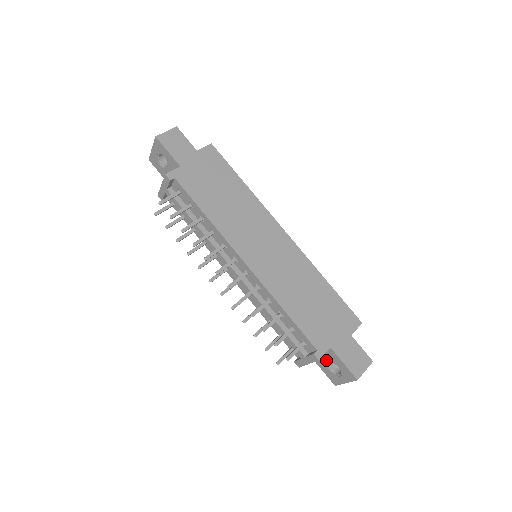
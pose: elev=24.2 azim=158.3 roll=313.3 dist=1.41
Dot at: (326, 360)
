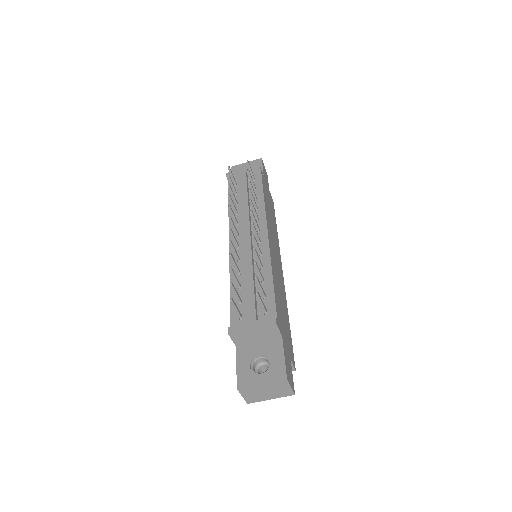
Dot at: (258, 352)
